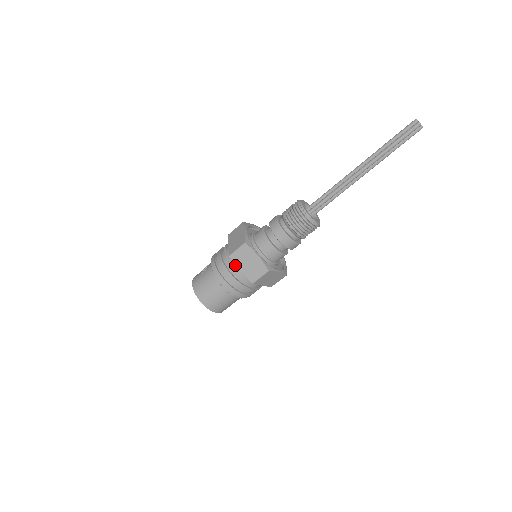
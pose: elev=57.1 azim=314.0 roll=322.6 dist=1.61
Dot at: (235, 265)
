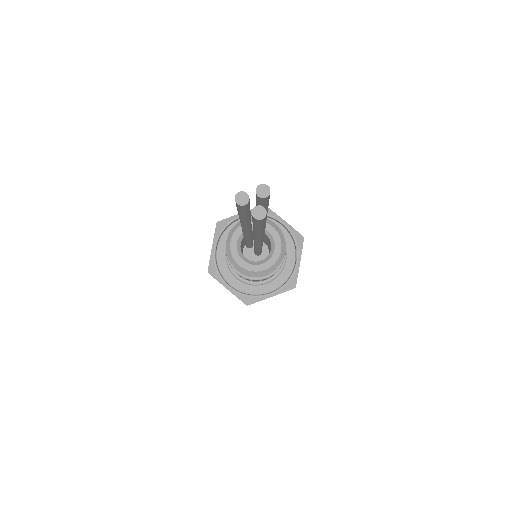
Dot at: occluded
